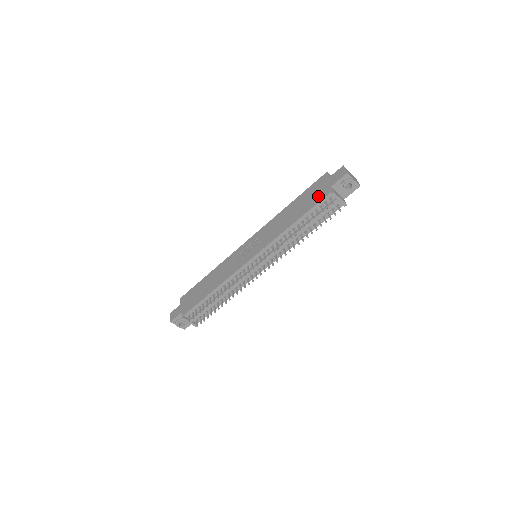
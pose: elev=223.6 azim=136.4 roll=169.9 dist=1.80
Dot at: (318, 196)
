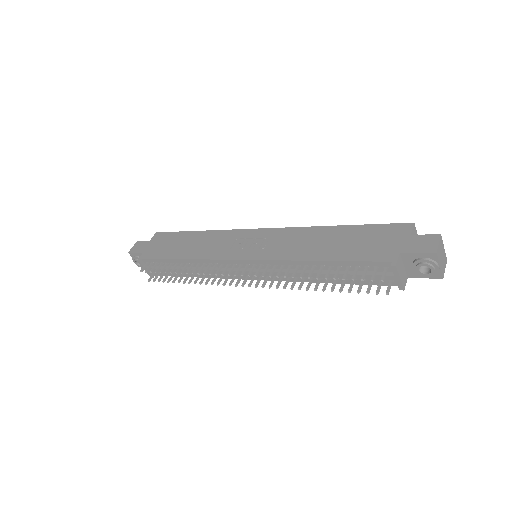
Dot at: (374, 251)
